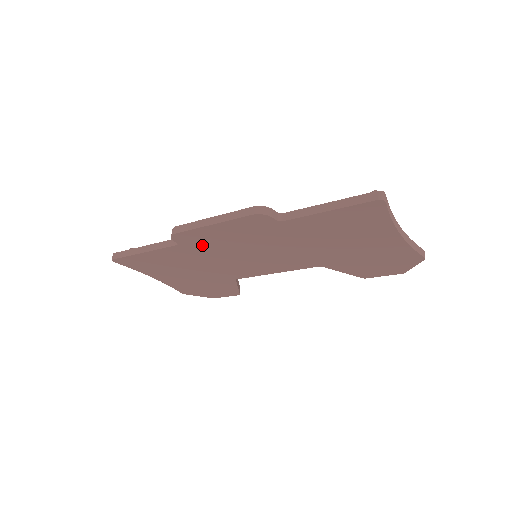
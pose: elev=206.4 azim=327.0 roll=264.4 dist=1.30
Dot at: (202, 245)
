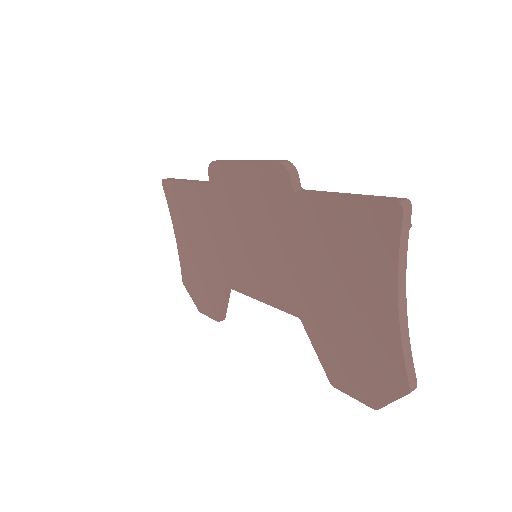
Dot at: (224, 197)
